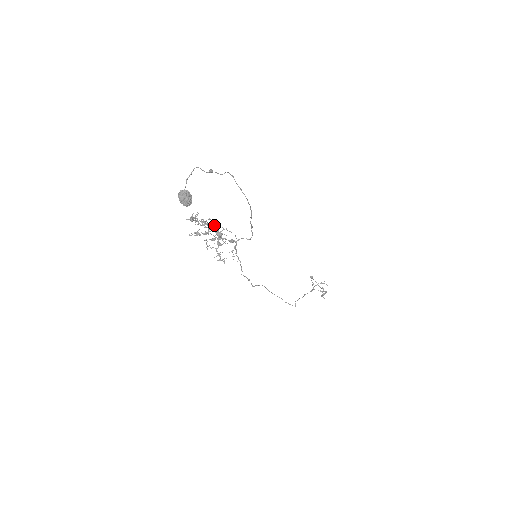
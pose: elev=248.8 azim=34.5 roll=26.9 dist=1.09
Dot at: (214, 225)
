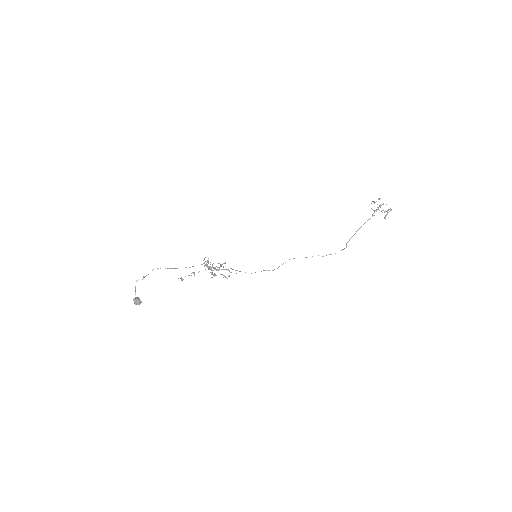
Dot at: (194, 275)
